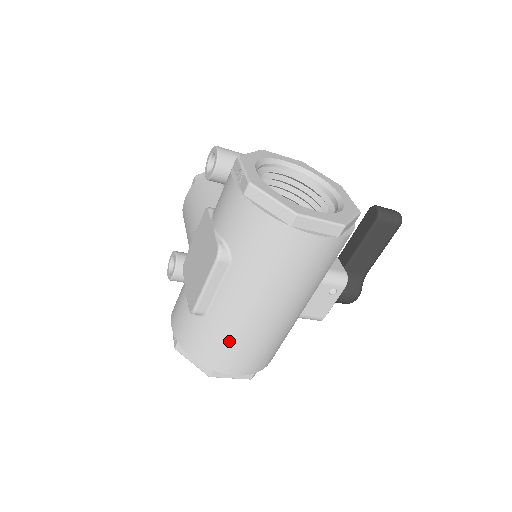
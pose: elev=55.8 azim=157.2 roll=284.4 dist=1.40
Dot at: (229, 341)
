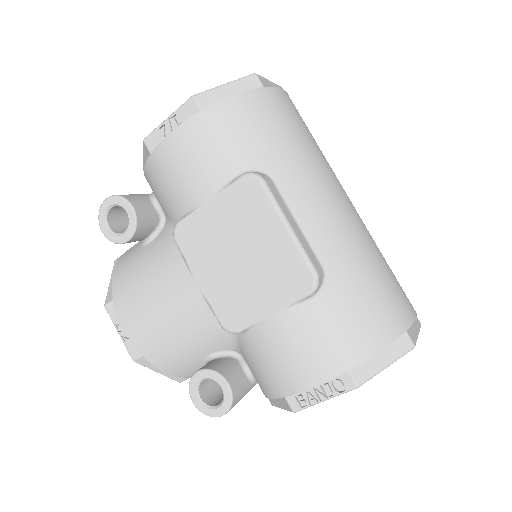
Dot at: (370, 269)
